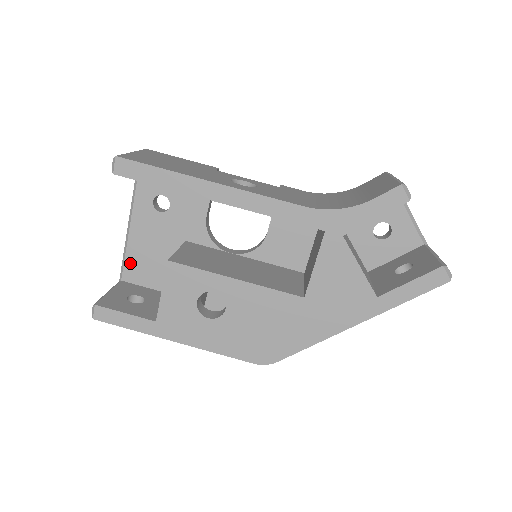
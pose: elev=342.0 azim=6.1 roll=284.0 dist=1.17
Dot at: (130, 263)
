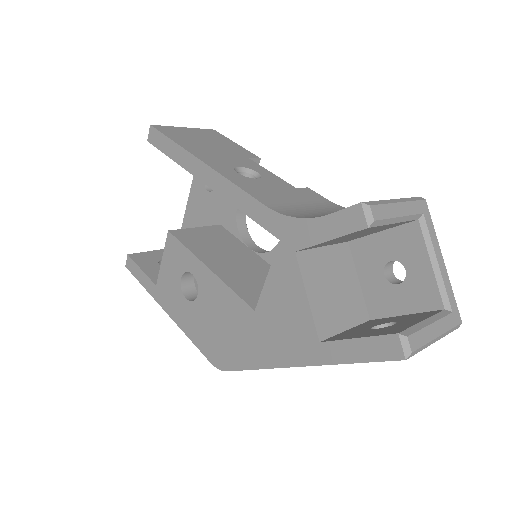
Dot at: occluded
